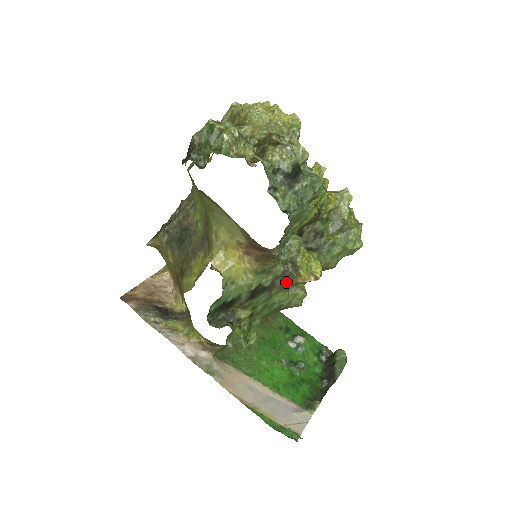
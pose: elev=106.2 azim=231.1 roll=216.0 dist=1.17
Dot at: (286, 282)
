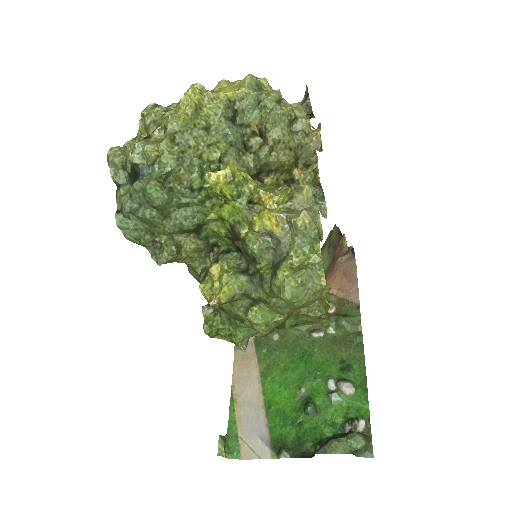
Dot at: occluded
